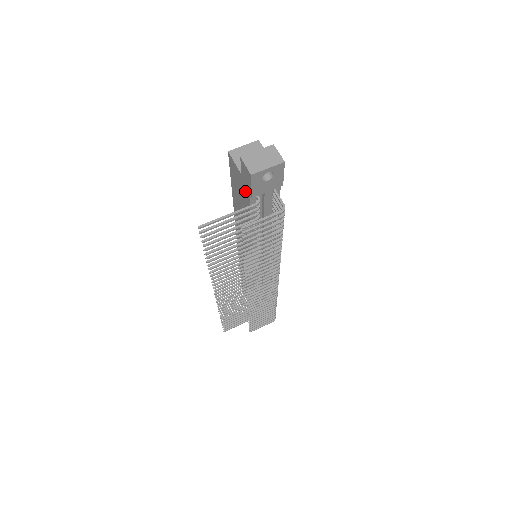
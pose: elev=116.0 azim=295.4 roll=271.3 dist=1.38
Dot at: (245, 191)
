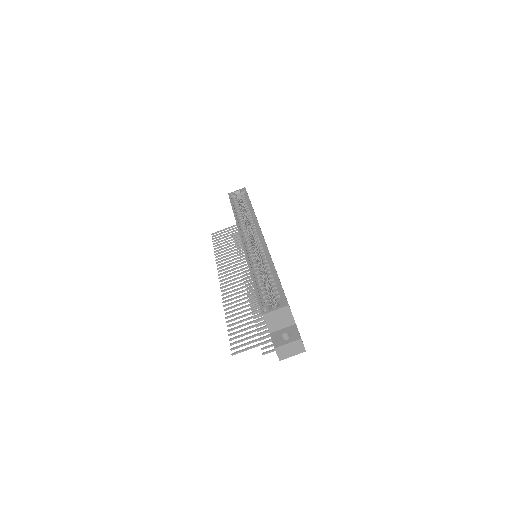
Dot at: occluded
